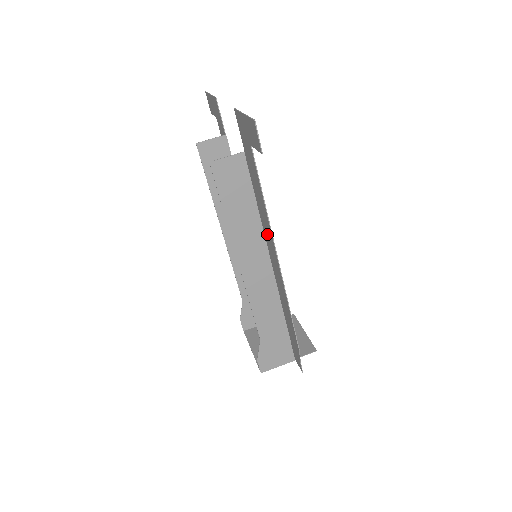
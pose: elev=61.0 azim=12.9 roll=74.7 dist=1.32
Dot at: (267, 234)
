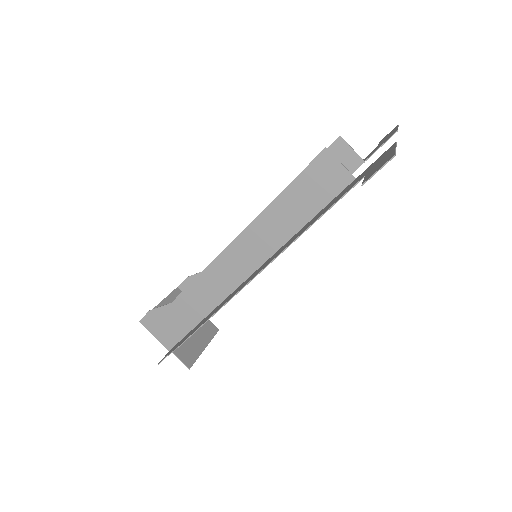
Dot at: (281, 249)
